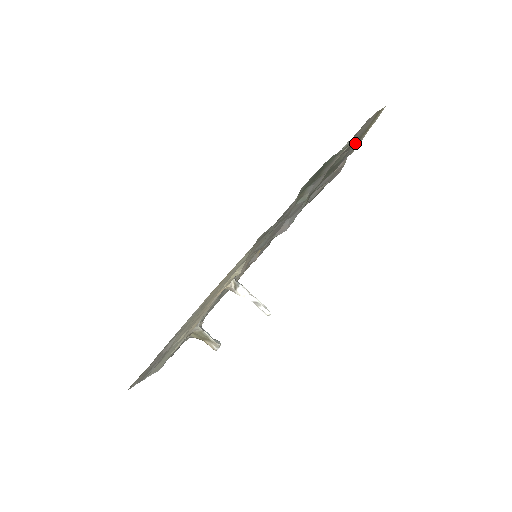
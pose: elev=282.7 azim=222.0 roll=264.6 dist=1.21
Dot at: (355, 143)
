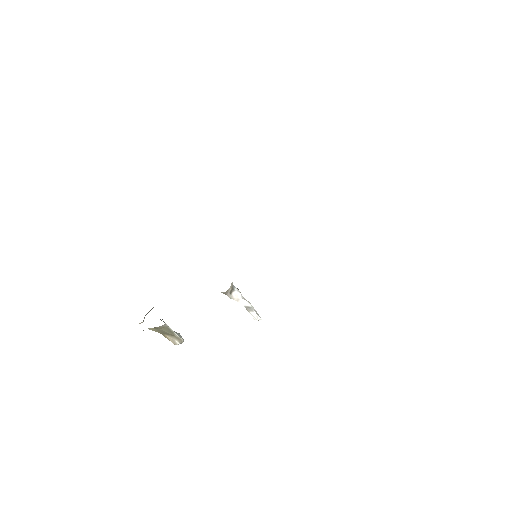
Dot at: occluded
